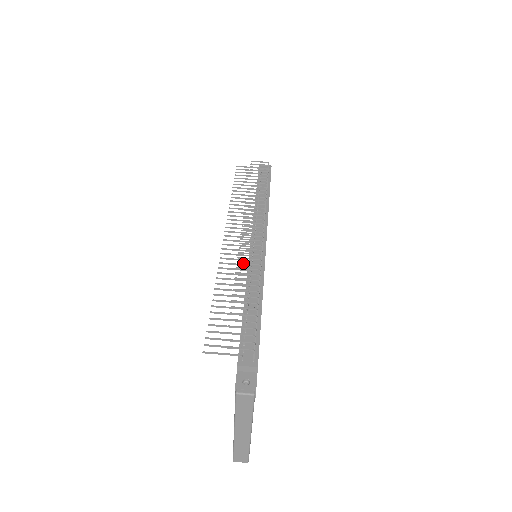
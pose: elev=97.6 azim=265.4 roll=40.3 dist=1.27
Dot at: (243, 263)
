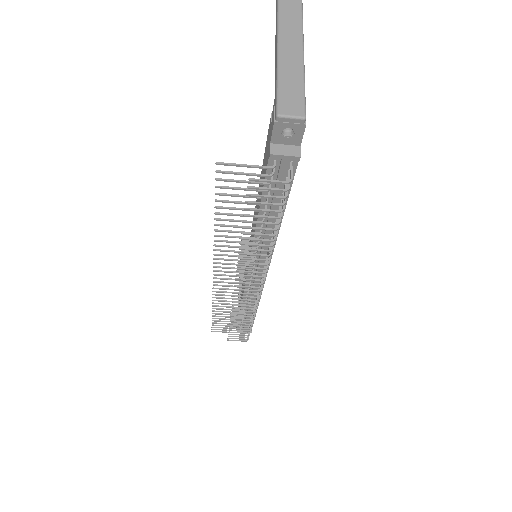
Dot at: occluded
